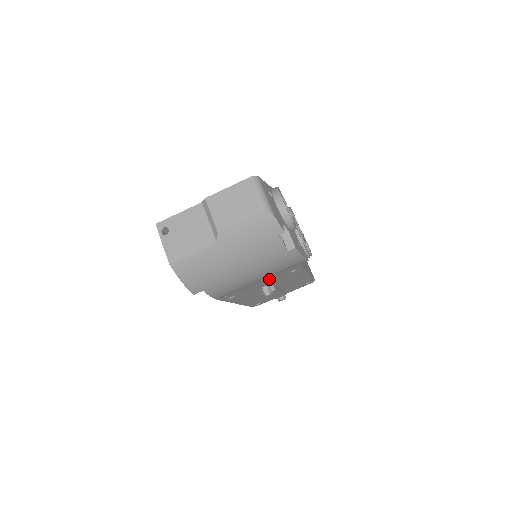
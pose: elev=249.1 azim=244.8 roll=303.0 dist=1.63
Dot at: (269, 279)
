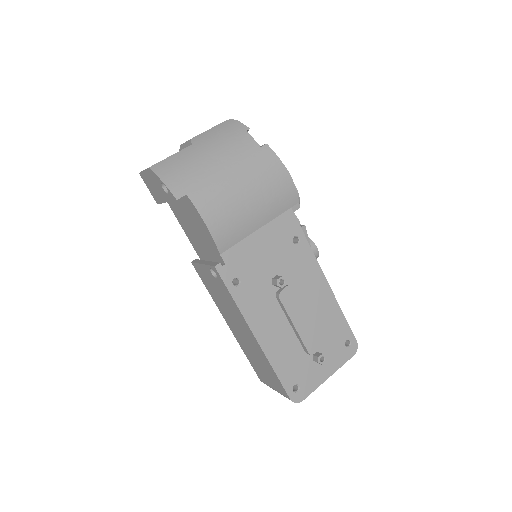
Dot at: (271, 245)
